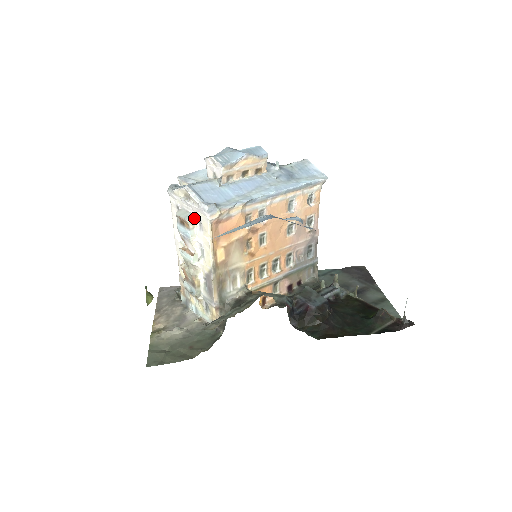
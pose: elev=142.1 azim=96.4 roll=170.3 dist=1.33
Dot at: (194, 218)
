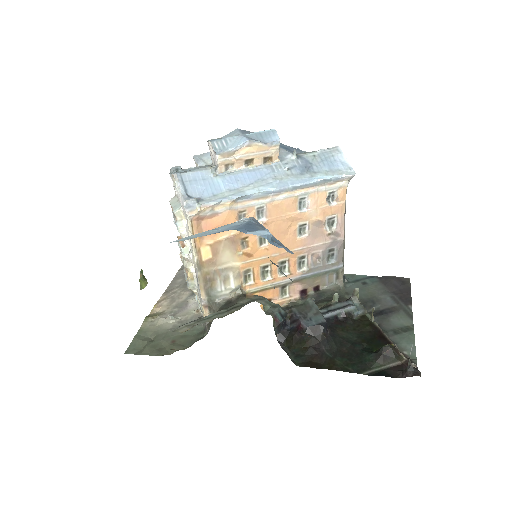
Dot at: (181, 210)
